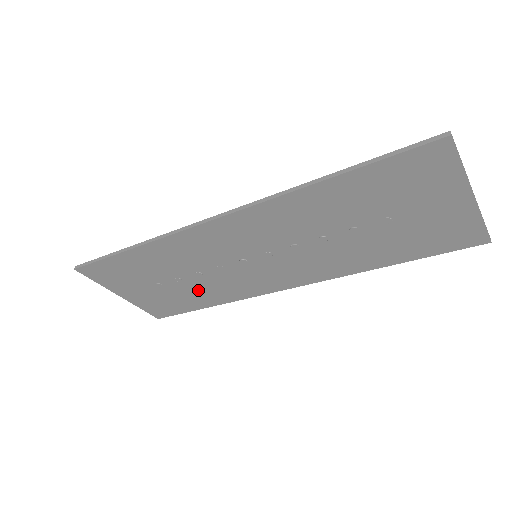
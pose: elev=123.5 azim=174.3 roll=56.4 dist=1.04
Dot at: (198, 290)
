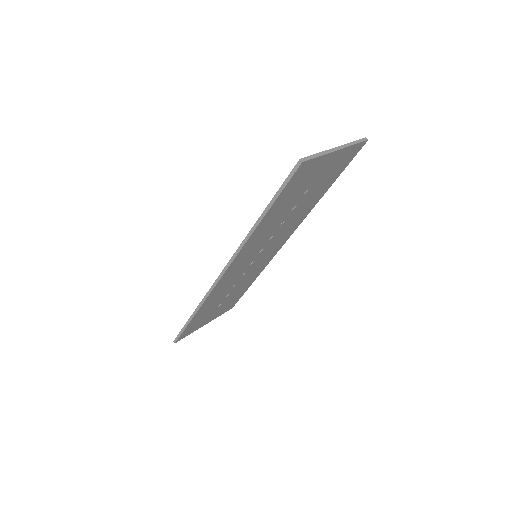
Dot at: (241, 287)
